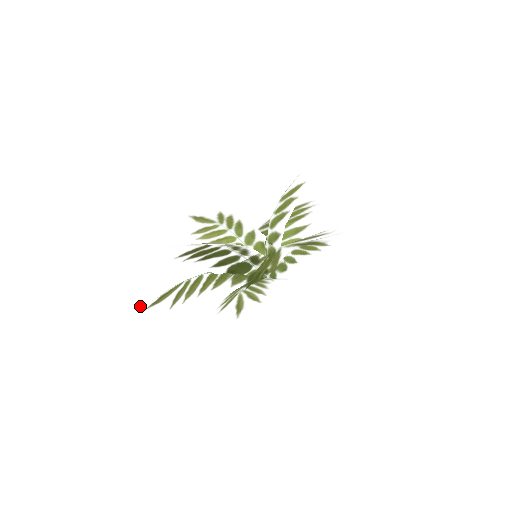
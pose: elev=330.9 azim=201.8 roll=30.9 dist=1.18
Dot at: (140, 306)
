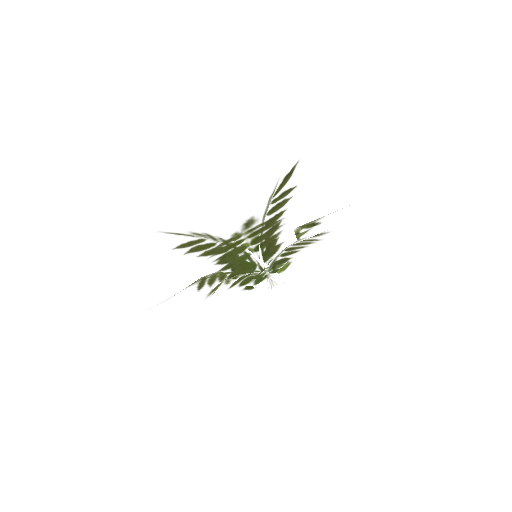
Dot at: (173, 302)
